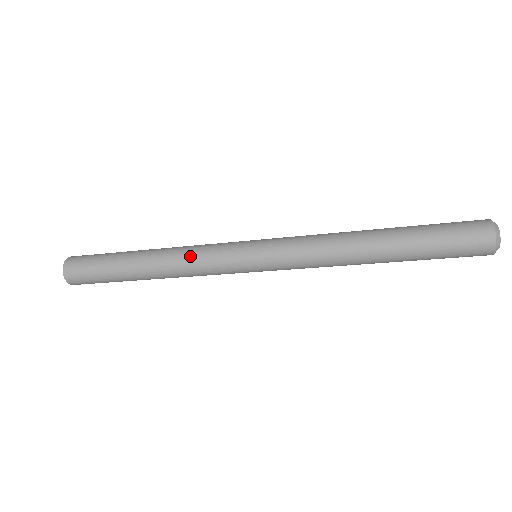
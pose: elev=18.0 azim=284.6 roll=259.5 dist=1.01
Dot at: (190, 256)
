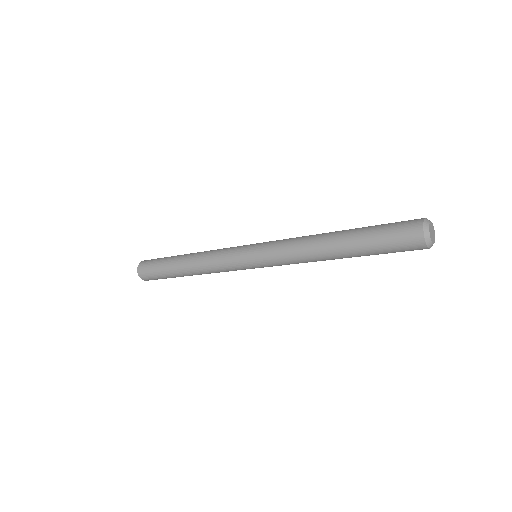
Dot at: (212, 266)
